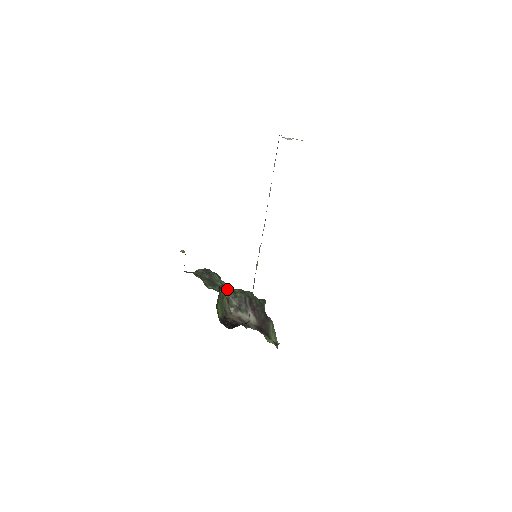
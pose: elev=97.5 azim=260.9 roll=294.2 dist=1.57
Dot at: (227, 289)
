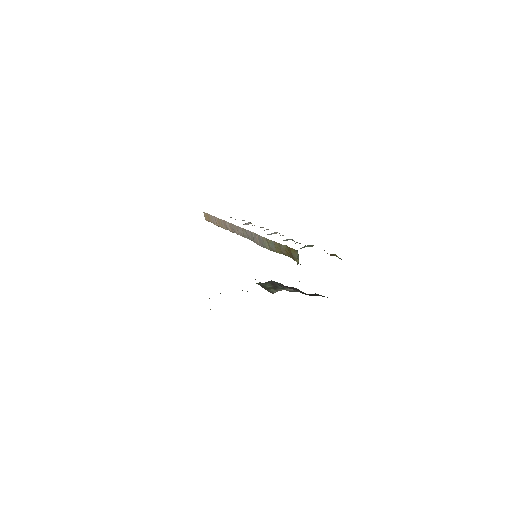
Dot at: occluded
